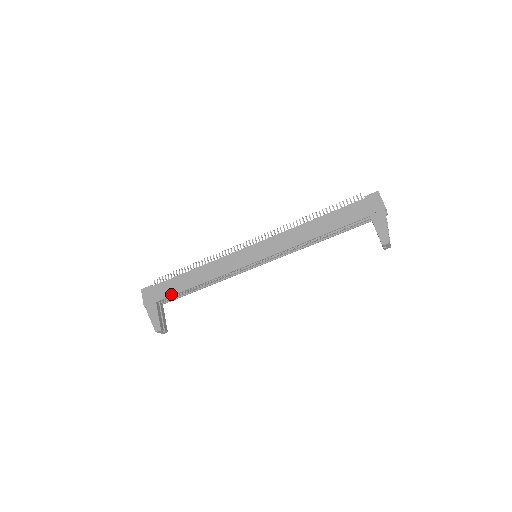
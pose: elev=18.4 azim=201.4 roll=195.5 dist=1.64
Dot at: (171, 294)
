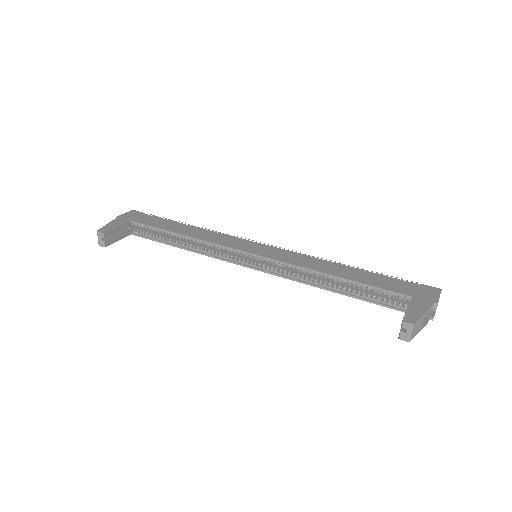
Dot at: (149, 224)
